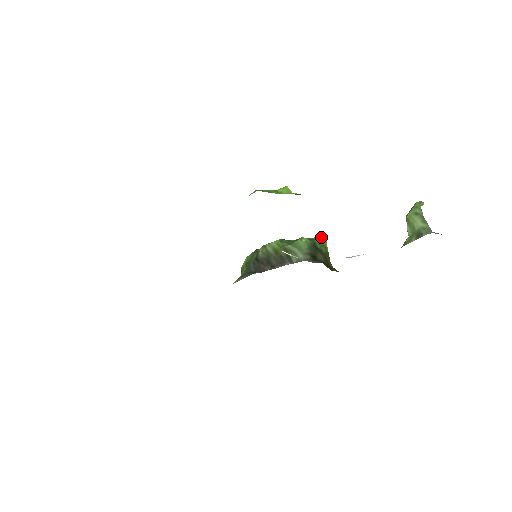
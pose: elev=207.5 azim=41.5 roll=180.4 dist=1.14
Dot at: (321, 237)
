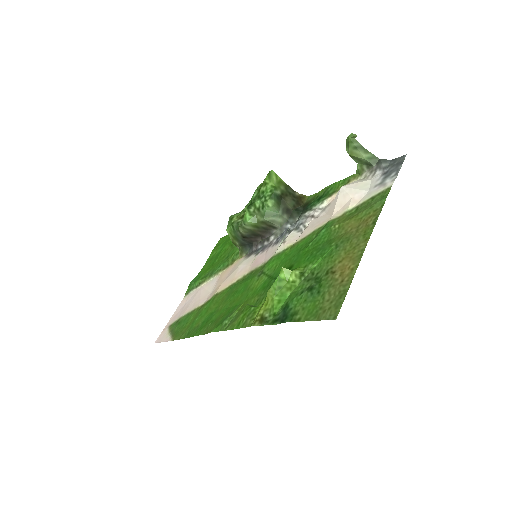
Dot at: (270, 176)
